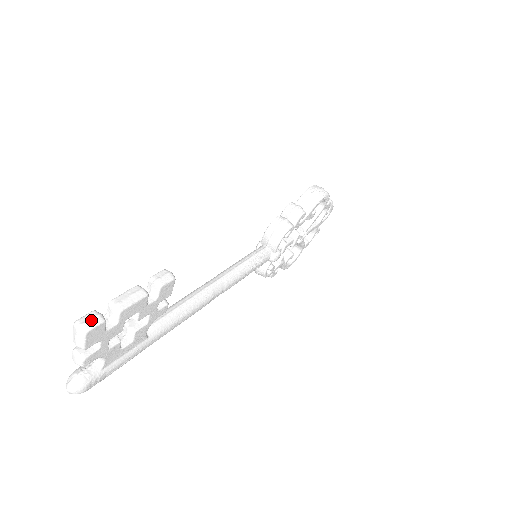
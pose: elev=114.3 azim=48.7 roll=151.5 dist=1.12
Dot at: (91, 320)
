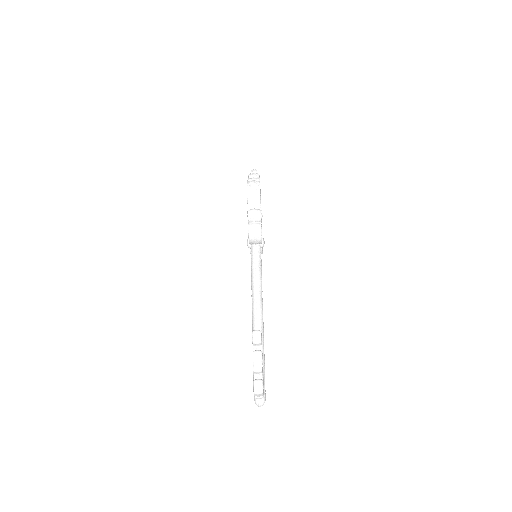
Dot at: (259, 386)
